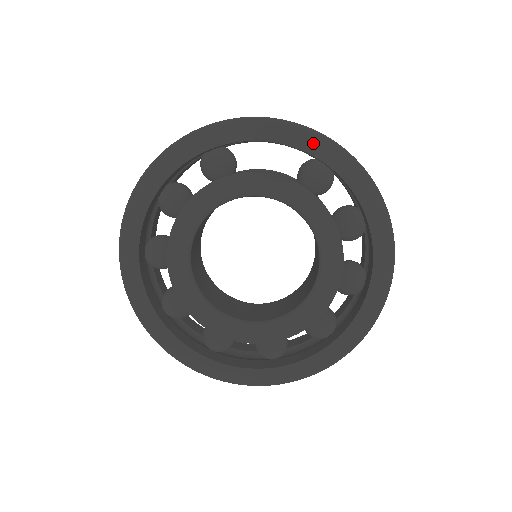
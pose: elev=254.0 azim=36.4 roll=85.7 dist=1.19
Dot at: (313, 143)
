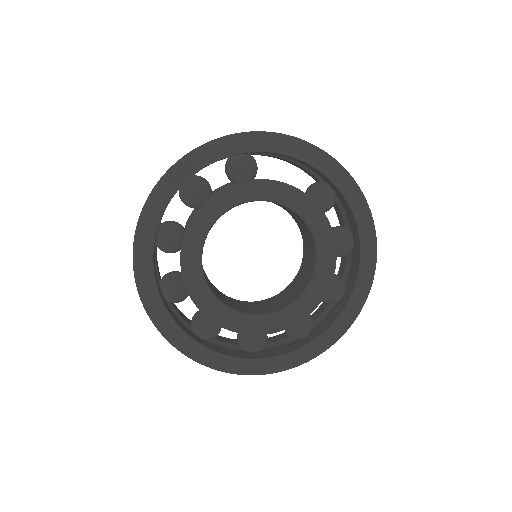
Dot at: (331, 168)
